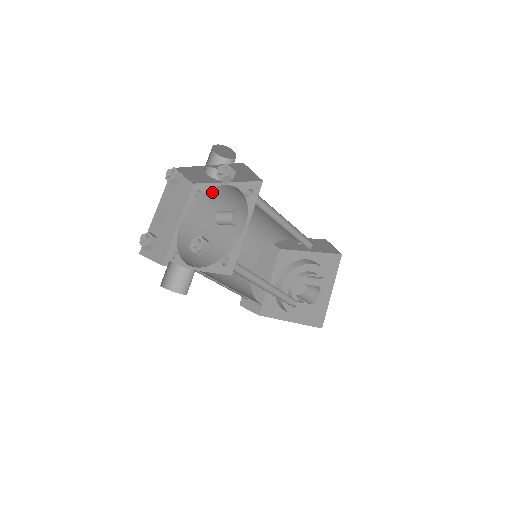
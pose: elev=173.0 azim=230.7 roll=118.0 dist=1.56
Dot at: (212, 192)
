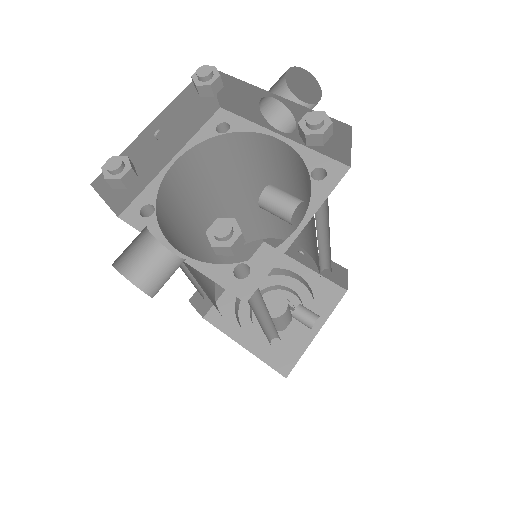
Dot at: (247, 137)
